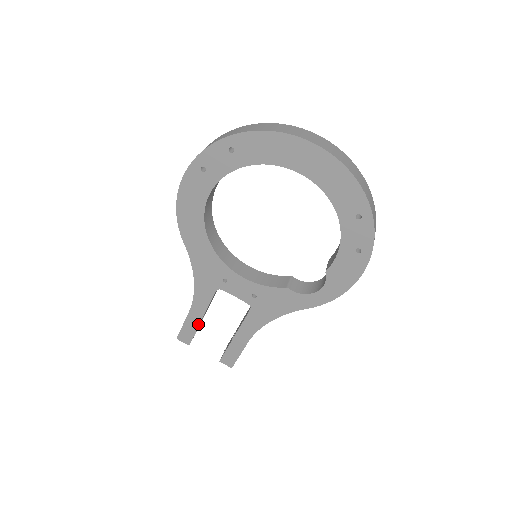
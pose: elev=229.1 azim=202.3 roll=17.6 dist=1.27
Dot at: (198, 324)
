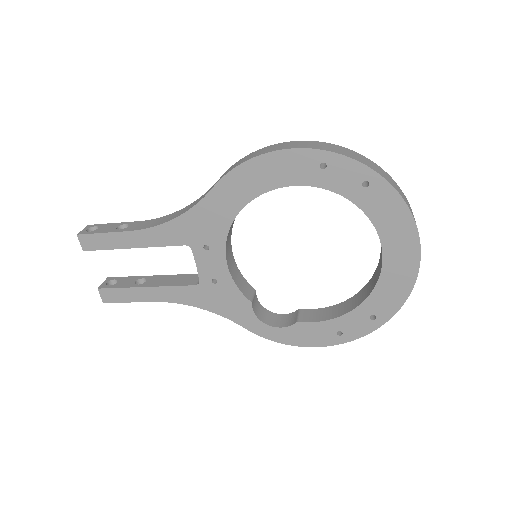
Dot at: (123, 247)
